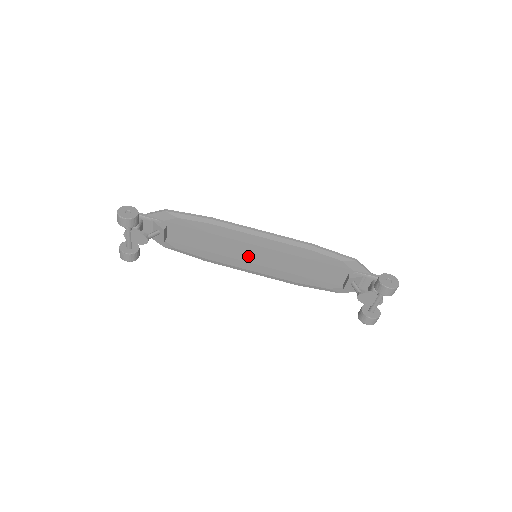
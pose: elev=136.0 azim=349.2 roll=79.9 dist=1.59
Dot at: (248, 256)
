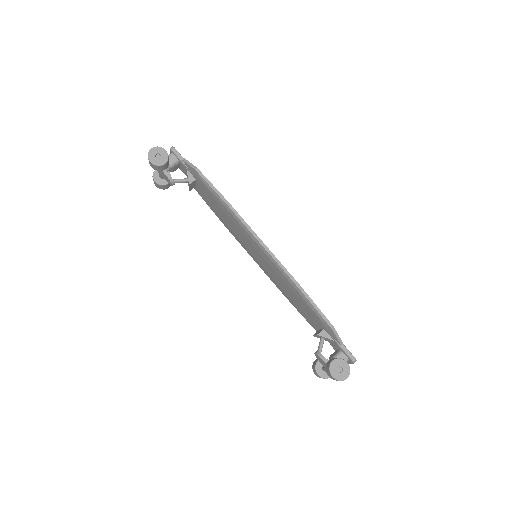
Dot at: (251, 250)
